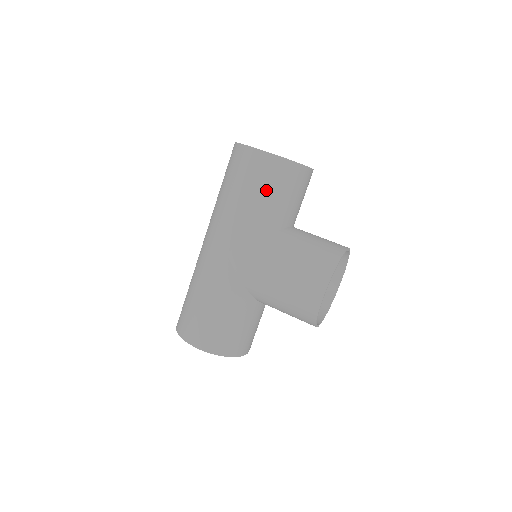
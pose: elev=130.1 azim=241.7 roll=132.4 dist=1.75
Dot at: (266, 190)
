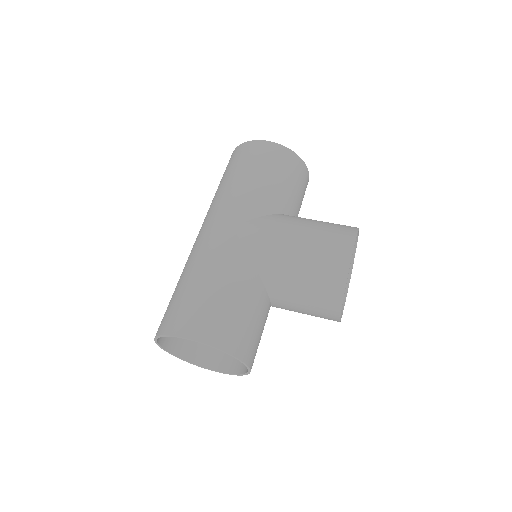
Dot at: (274, 172)
